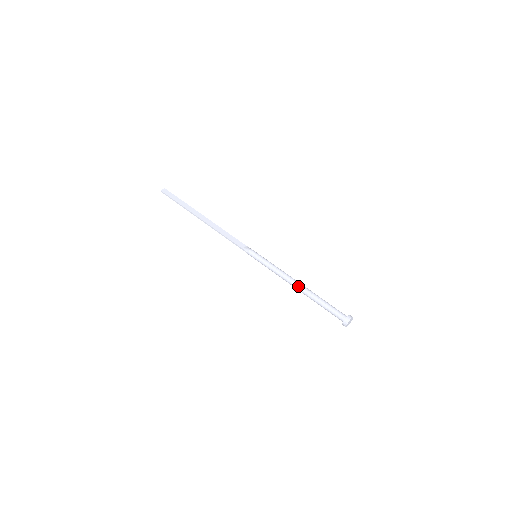
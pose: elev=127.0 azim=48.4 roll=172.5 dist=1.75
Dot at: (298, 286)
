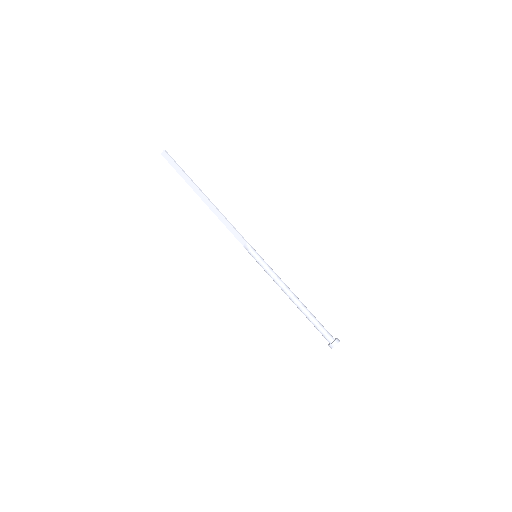
Dot at: occluded
